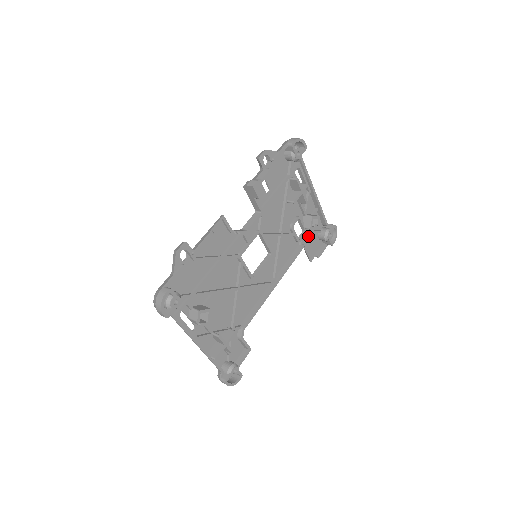
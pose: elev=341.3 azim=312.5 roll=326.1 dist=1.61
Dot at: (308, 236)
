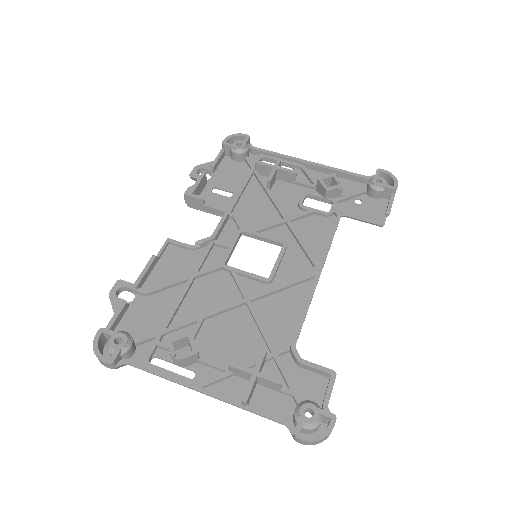
Dot at: (348, 204)
